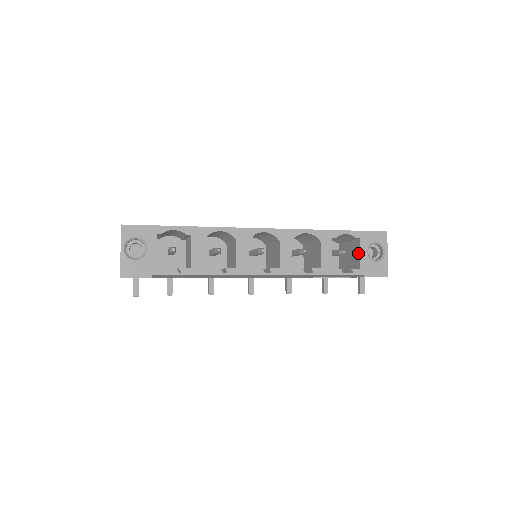
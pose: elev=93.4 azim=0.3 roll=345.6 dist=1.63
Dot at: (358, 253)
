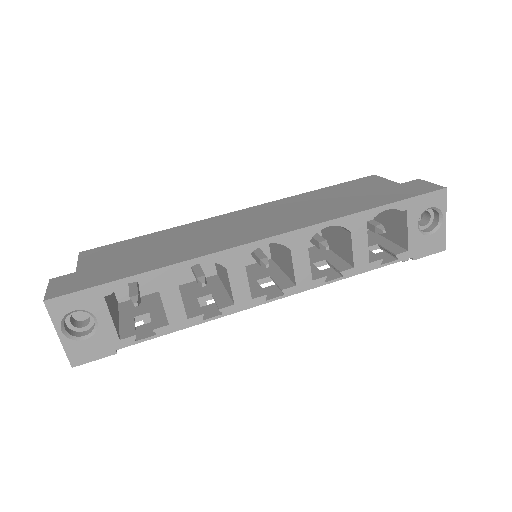
Dot at: (404, 228)
